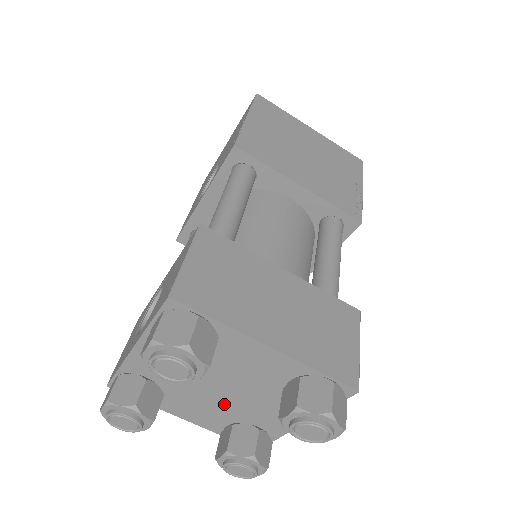
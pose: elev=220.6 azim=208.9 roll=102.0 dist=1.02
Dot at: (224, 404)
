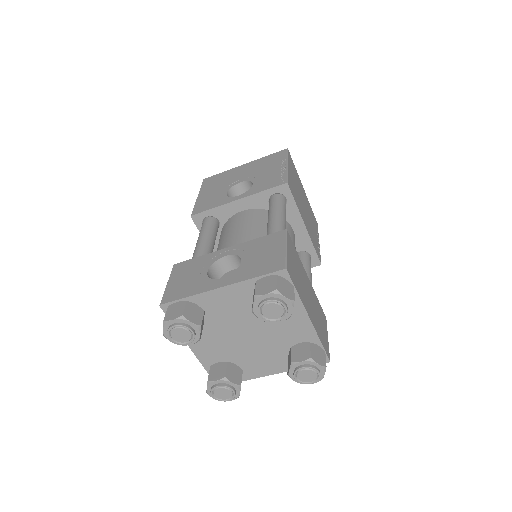
Dot at: (236, 346)
